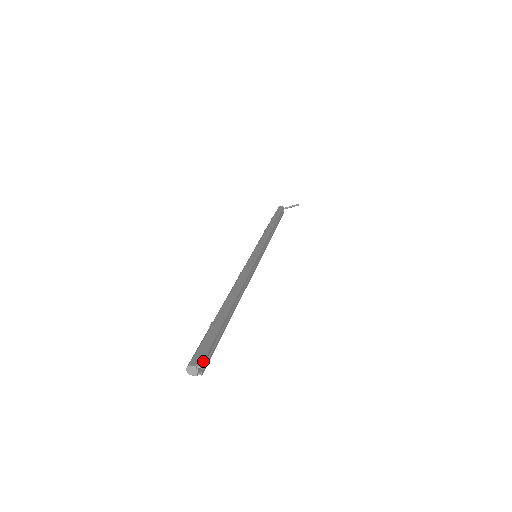
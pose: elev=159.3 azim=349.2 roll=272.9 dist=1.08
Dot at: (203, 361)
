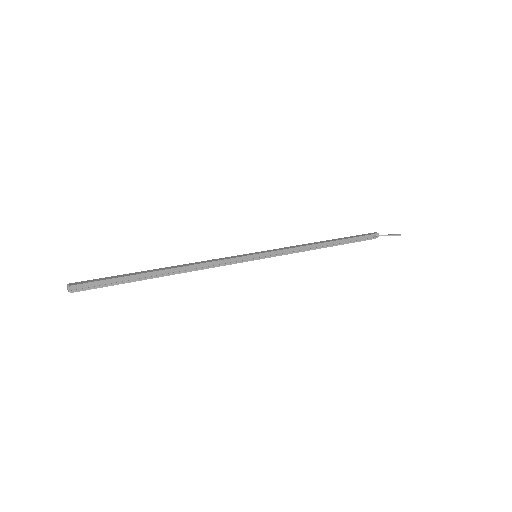
Dot at: (75, 284)
